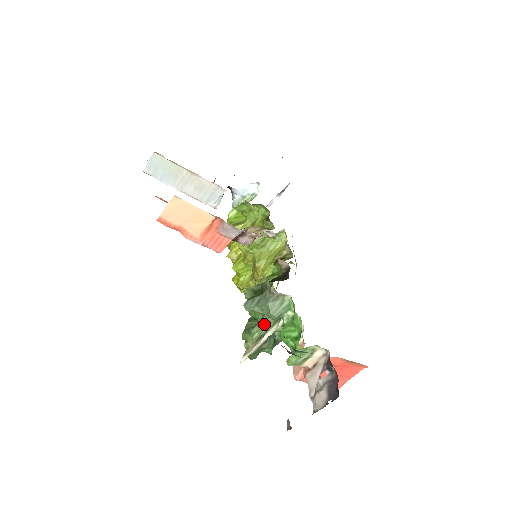
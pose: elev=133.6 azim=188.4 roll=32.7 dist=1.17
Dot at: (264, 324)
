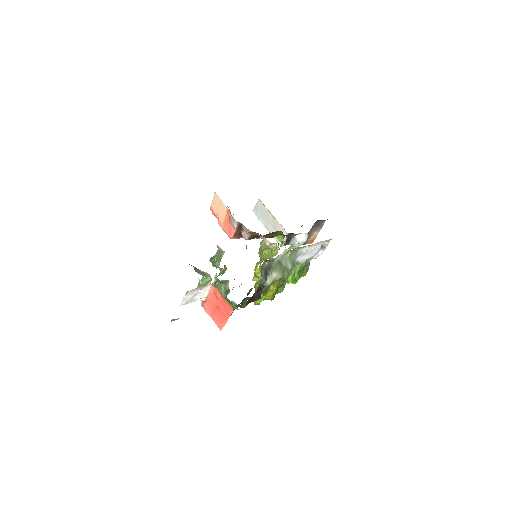
Dot at: occluded
